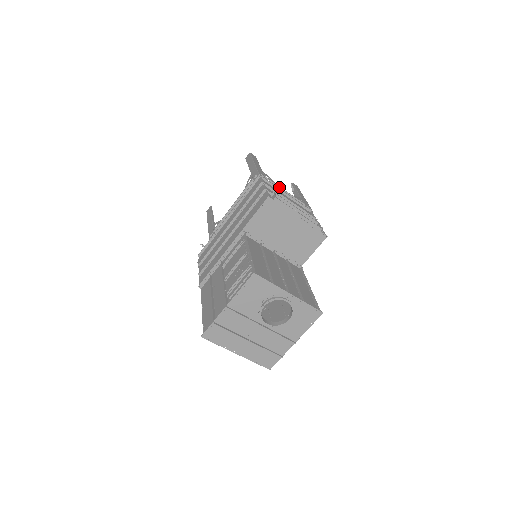
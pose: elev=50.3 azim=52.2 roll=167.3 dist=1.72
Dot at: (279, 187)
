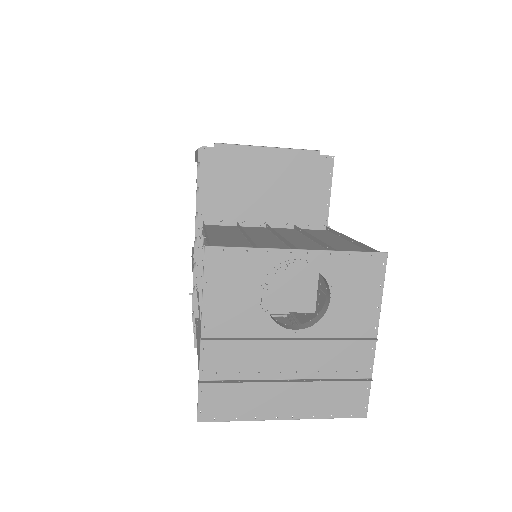
Dot at: occluded
